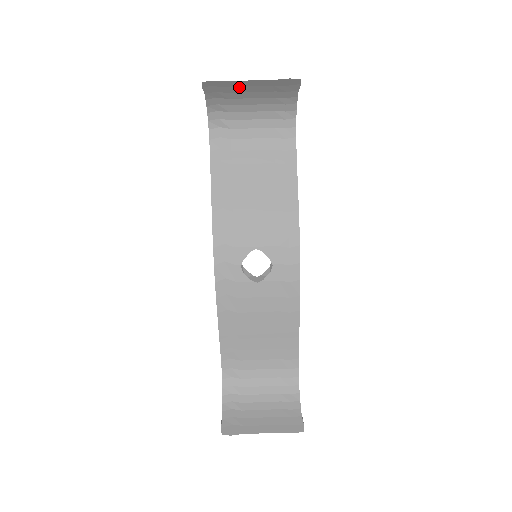
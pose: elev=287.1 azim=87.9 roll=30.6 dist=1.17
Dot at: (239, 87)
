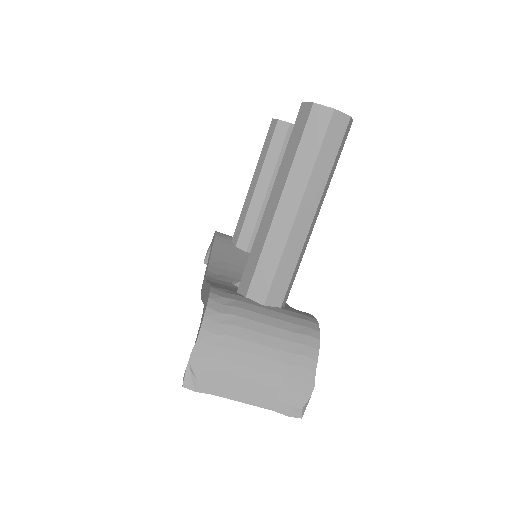
Dot at: (231, 385)
